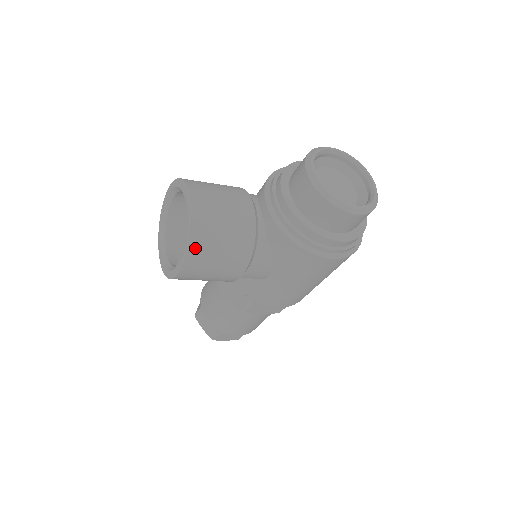
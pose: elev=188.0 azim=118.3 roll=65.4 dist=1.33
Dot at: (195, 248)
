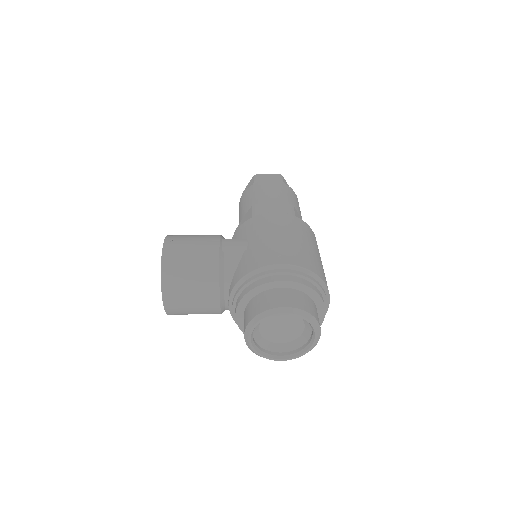
Dot at: occluded
